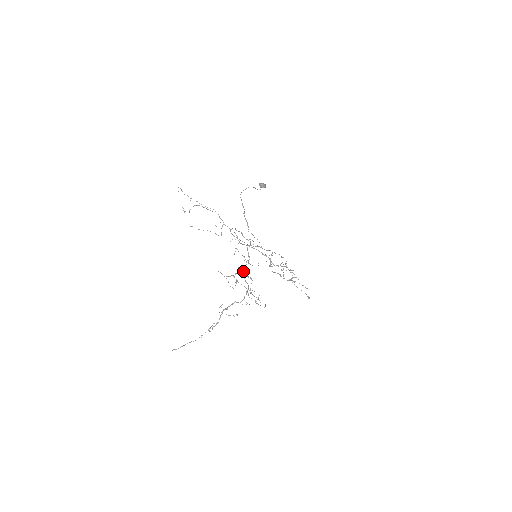
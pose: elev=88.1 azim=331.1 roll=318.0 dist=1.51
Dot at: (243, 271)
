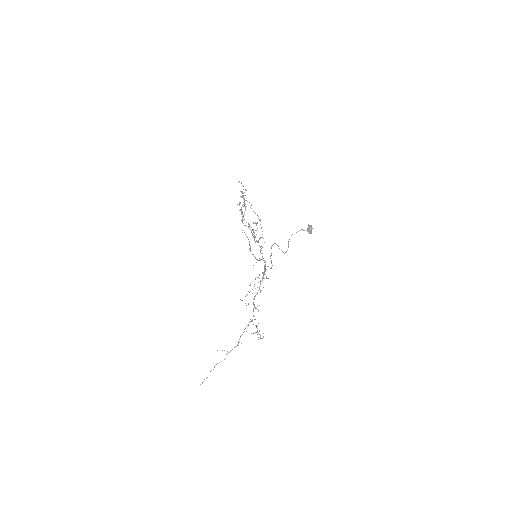
Dot at: occluded
